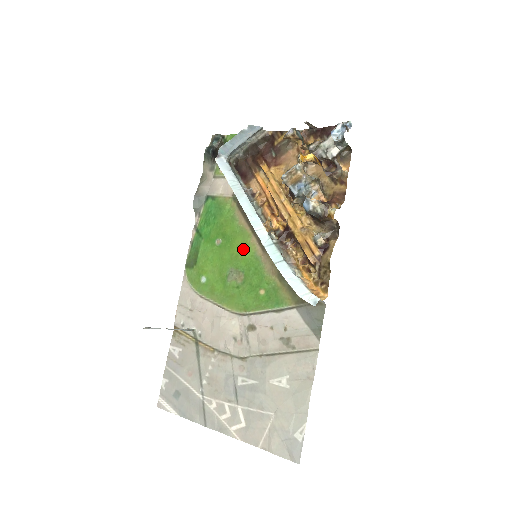
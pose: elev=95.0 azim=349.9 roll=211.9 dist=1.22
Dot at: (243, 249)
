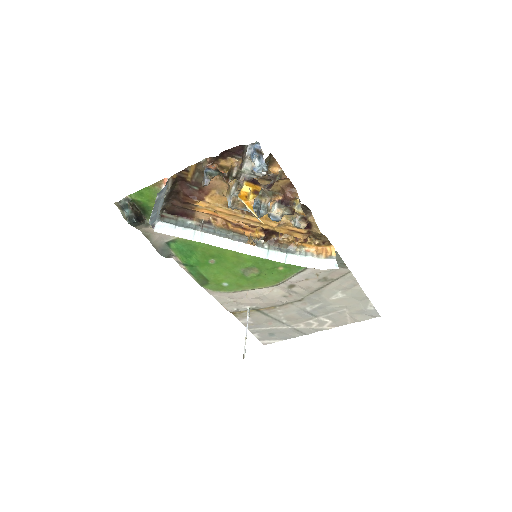
Dot at: (239, 256)
